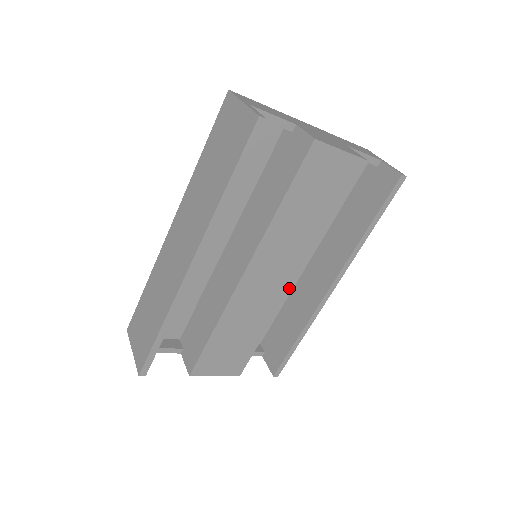
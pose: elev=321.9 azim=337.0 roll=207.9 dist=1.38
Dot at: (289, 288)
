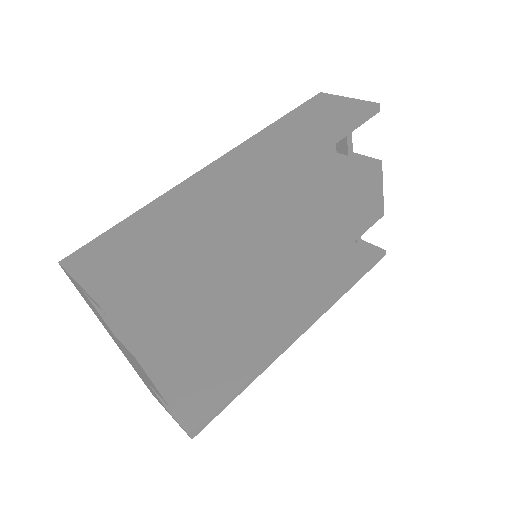
Dot at: (283, 301)
